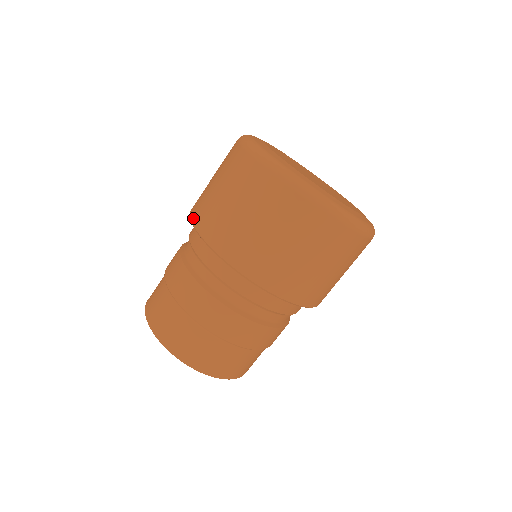
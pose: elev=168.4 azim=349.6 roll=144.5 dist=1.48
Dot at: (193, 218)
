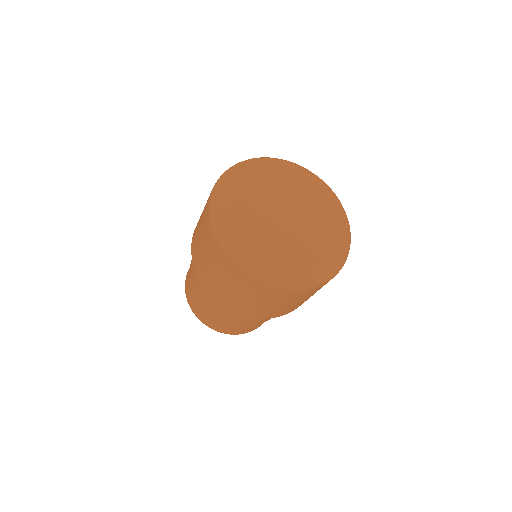
Dot at: occluded
